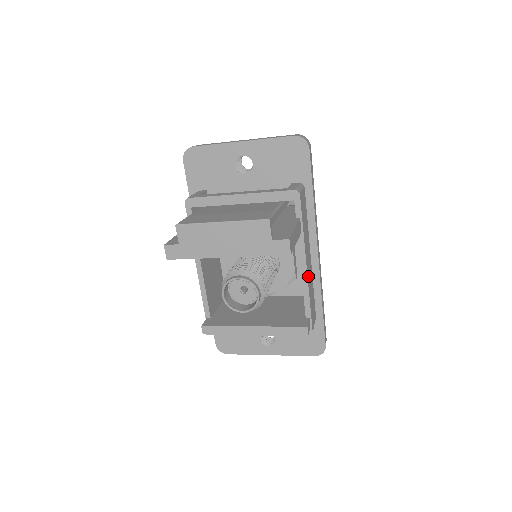
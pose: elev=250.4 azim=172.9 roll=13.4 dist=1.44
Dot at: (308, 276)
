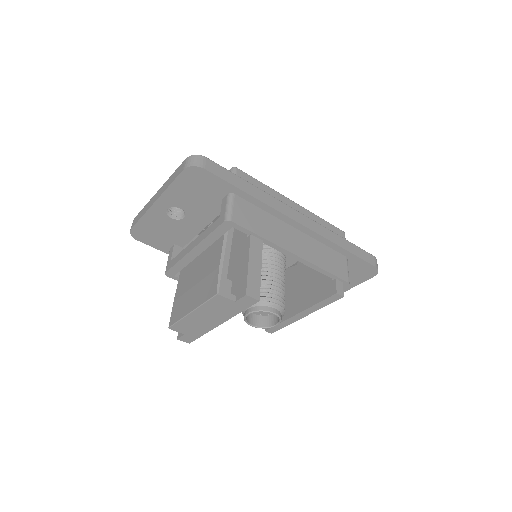
Dot at: (304, 255)
